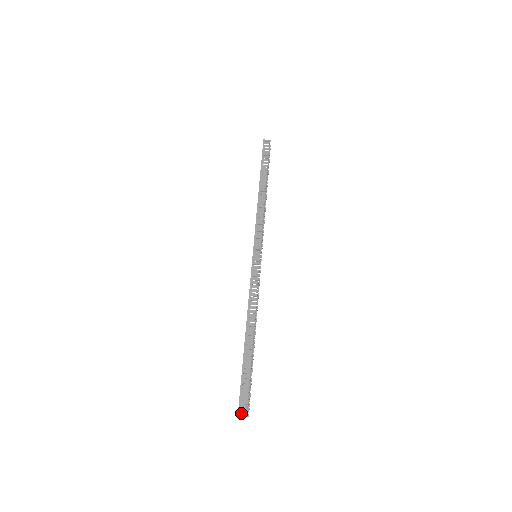
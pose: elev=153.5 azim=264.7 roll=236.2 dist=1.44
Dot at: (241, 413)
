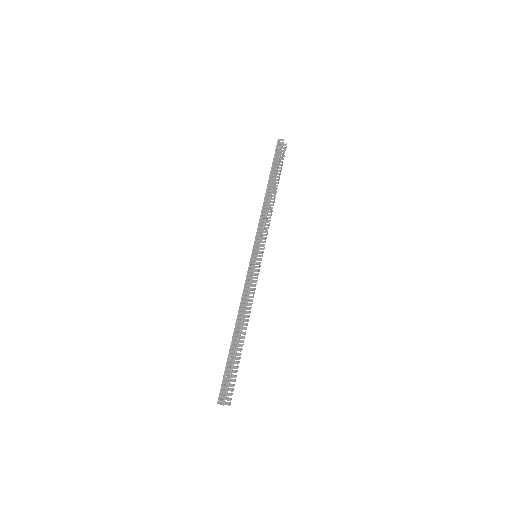
Dot at: (220, 401)
